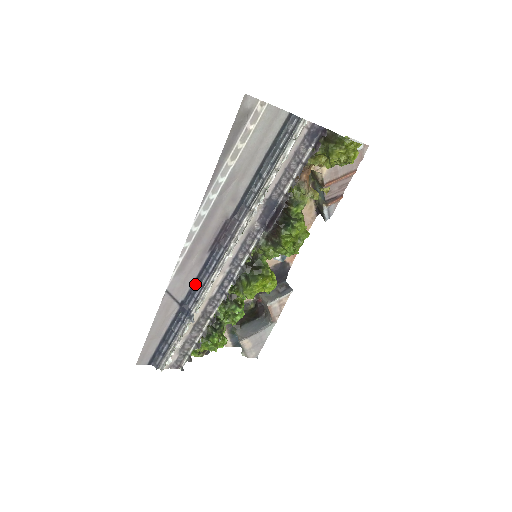
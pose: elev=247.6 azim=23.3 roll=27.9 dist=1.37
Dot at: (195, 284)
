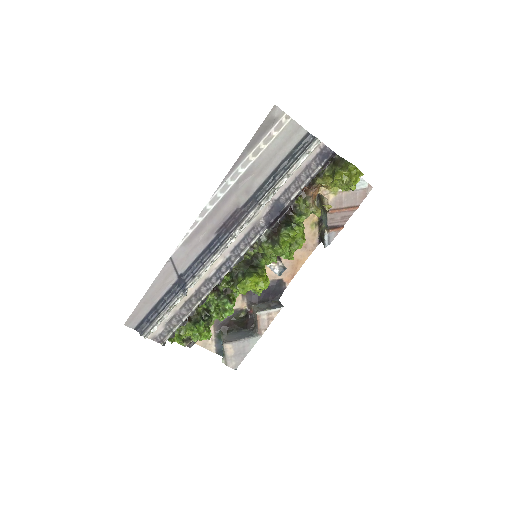
Dot at: (197, 261)
